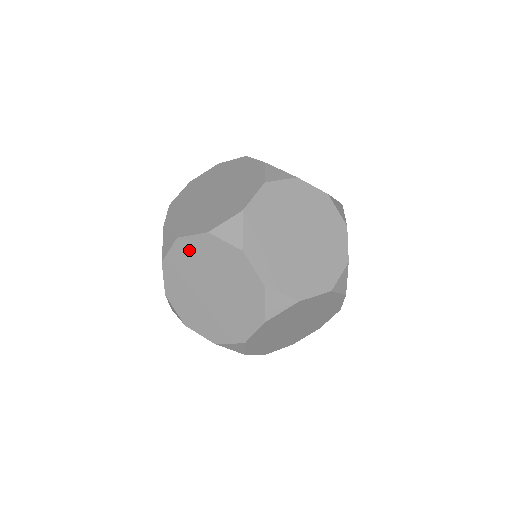
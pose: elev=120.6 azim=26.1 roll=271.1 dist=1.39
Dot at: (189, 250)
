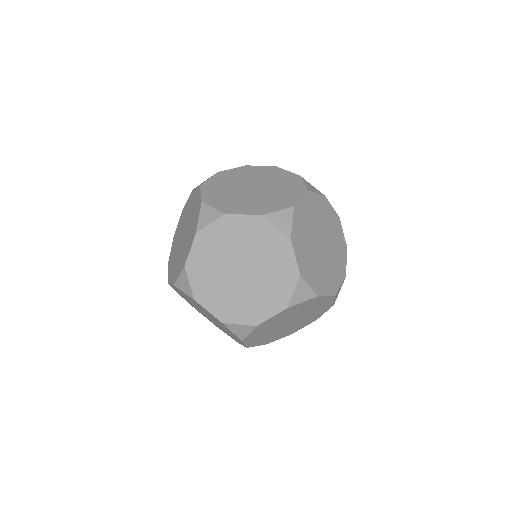
Dot at: (178, 291)
